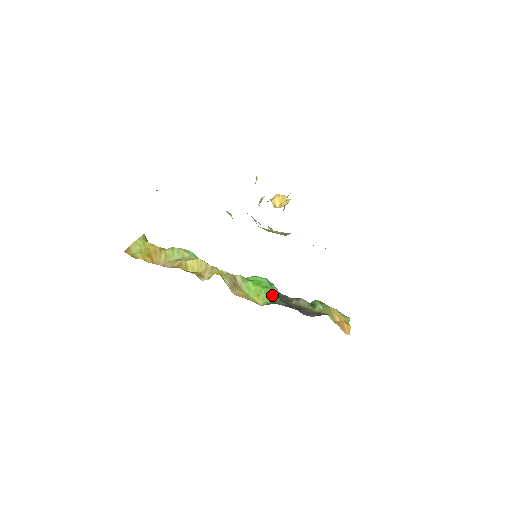
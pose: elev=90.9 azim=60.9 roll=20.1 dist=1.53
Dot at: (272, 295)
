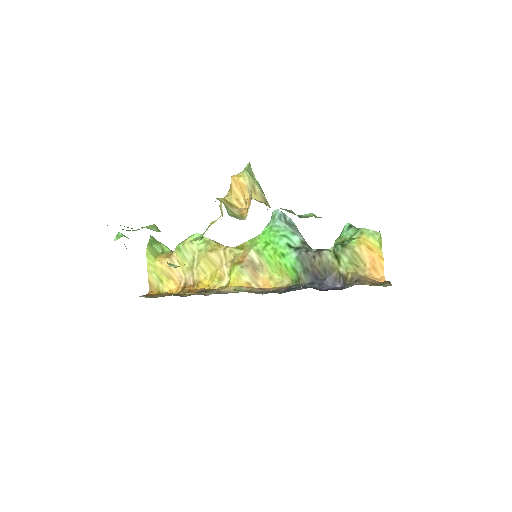
Dot at: (293, 268)
